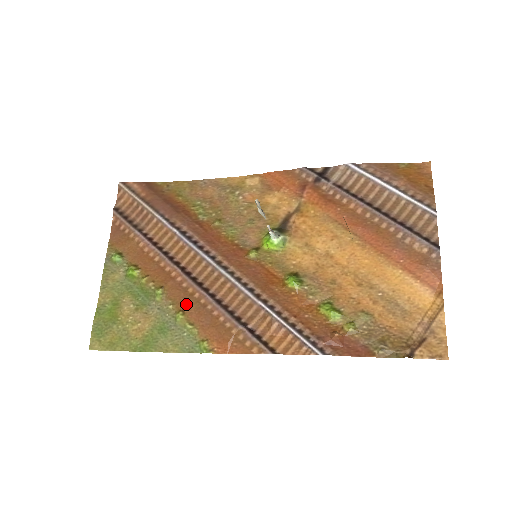
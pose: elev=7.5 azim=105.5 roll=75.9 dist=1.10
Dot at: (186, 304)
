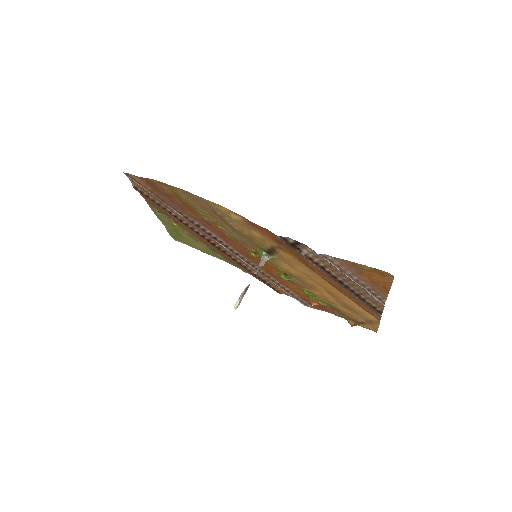
Dot at: (220, 254)
